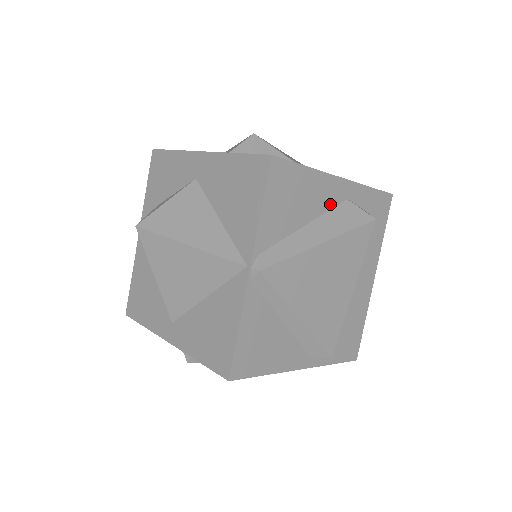
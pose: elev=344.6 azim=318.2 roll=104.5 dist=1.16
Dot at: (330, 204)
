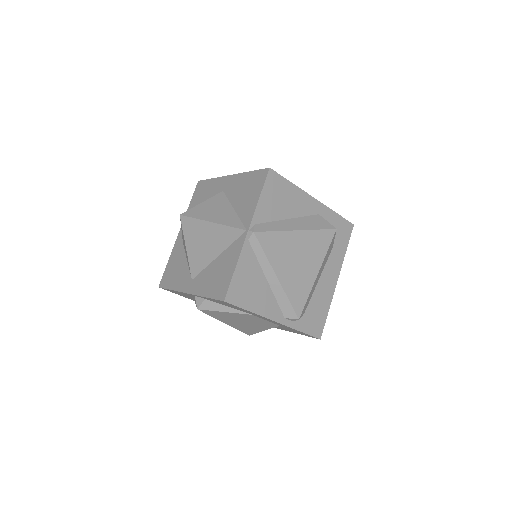
Dot at: (306, 212)
